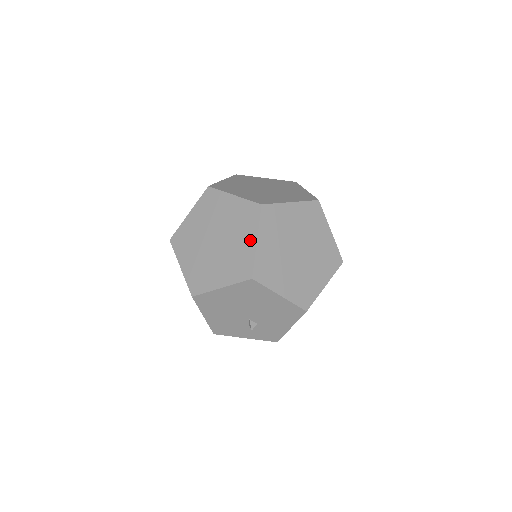
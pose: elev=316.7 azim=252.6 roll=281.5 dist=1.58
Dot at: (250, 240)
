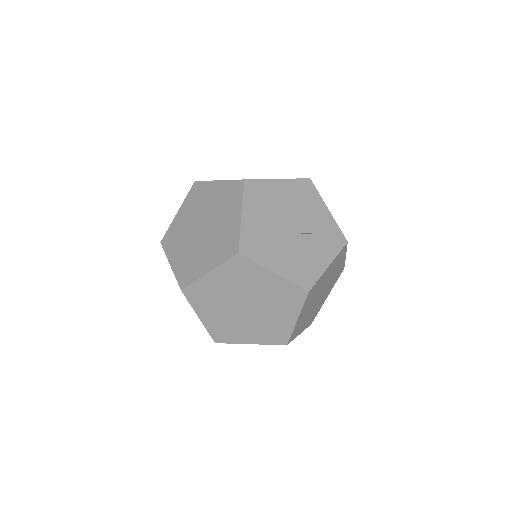
Dot at: (215, 187)
